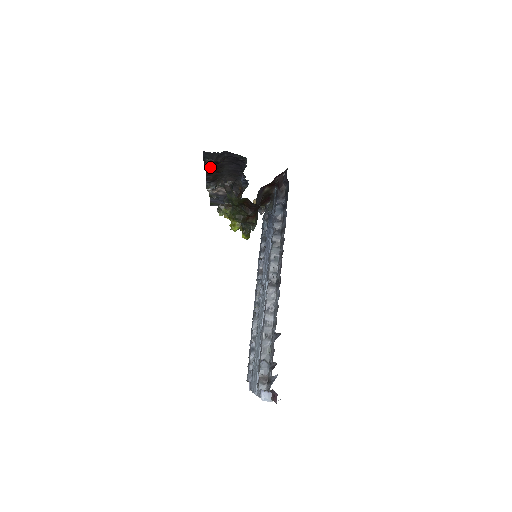
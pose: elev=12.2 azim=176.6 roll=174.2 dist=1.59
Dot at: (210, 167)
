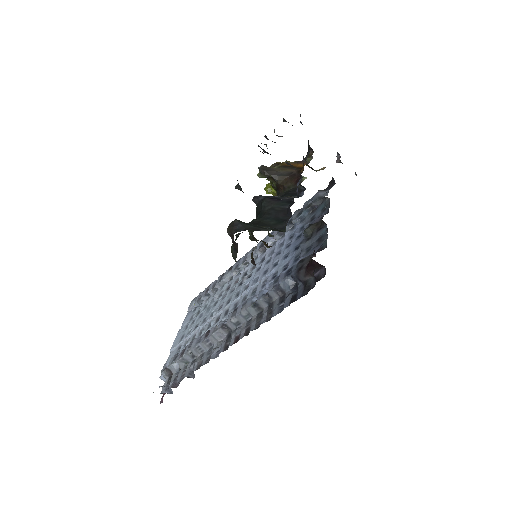
Dot at: occluded
